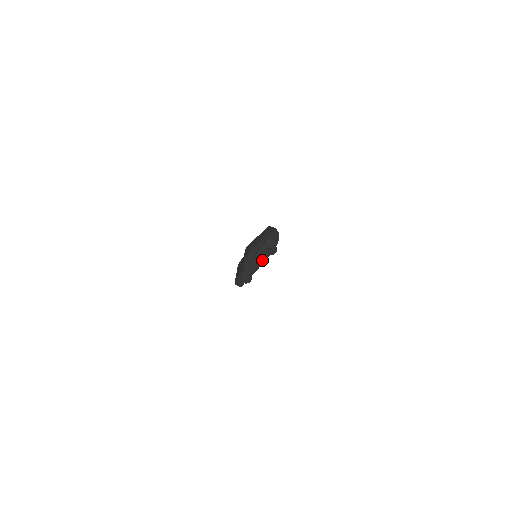
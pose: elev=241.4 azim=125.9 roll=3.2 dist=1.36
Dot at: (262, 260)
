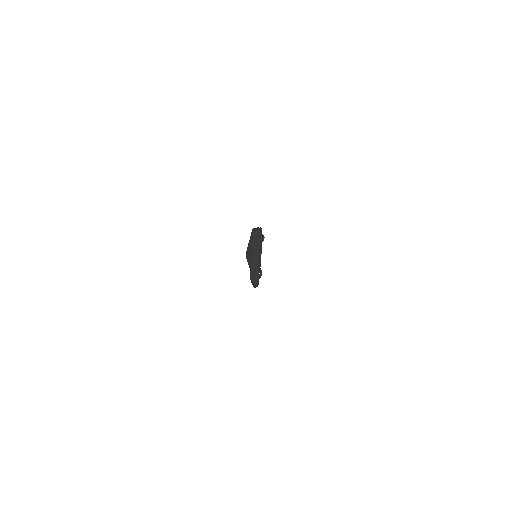
Dot at: (259, 251)
